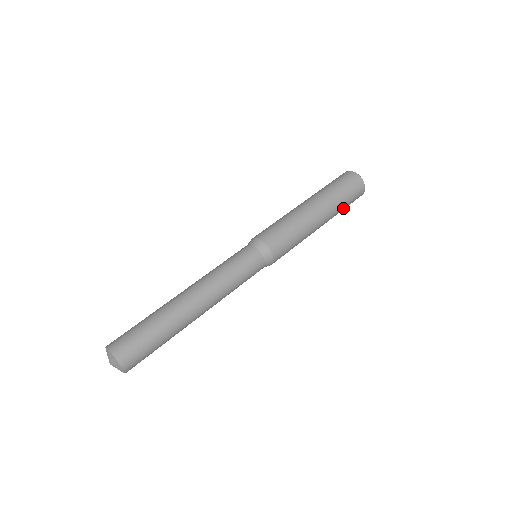
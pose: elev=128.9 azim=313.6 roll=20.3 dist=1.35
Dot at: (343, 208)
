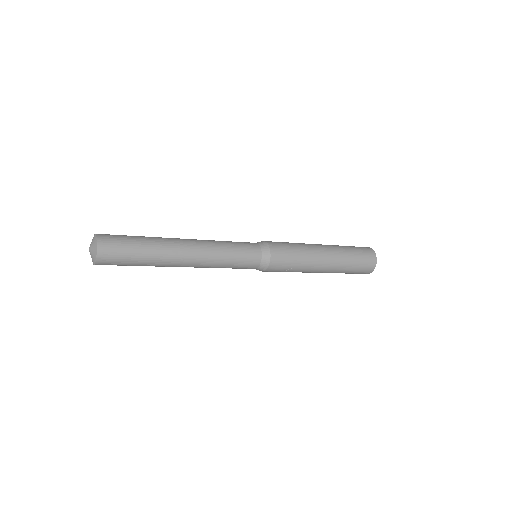
Dot at: (352, 259)
